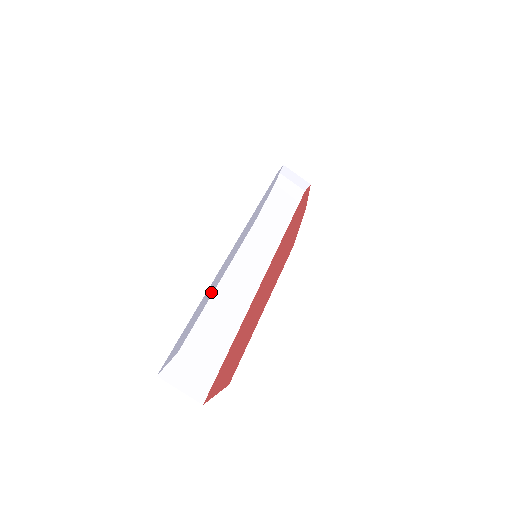
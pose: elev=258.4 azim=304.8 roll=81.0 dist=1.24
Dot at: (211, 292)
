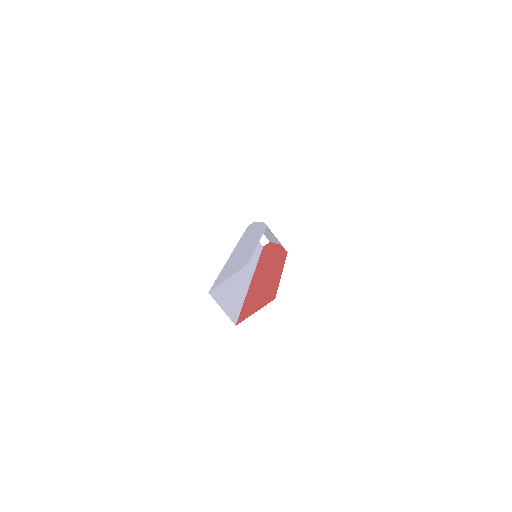
Dot at: (249, 251)
